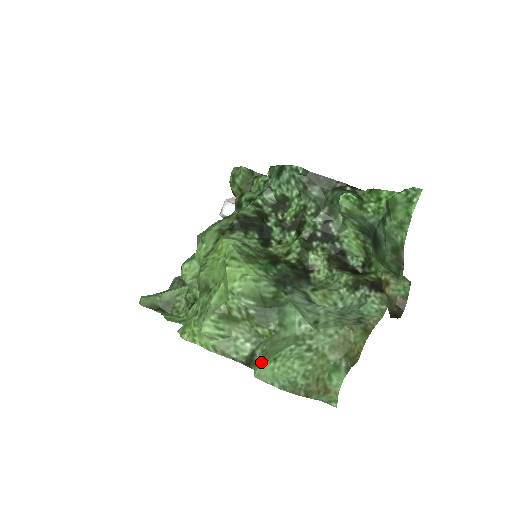
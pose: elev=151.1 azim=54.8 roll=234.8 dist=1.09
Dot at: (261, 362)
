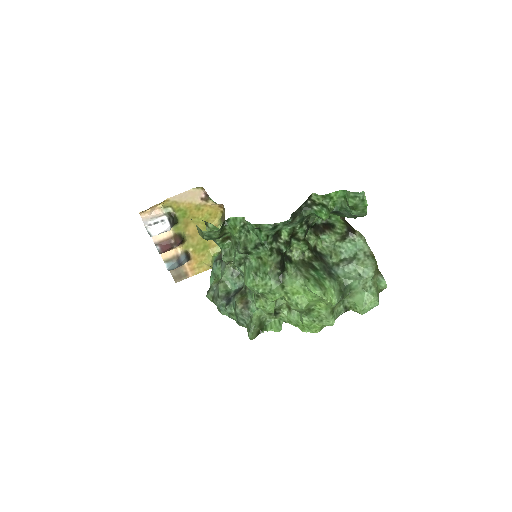
Dot at: (361, 309)
